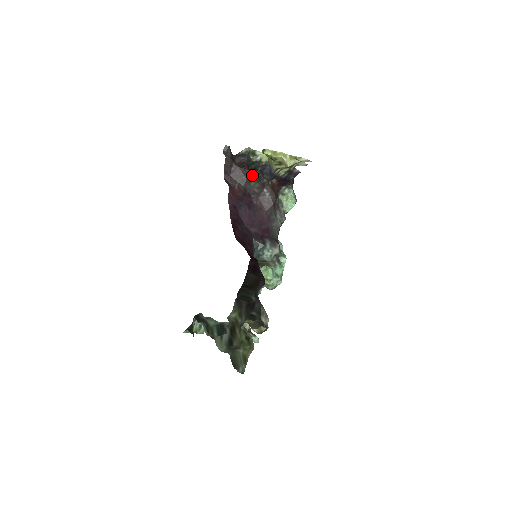
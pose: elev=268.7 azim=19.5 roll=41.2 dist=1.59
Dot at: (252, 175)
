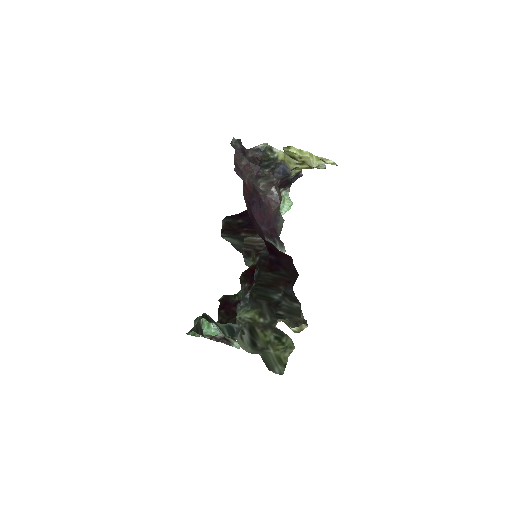
Dot at: (261, 172)
